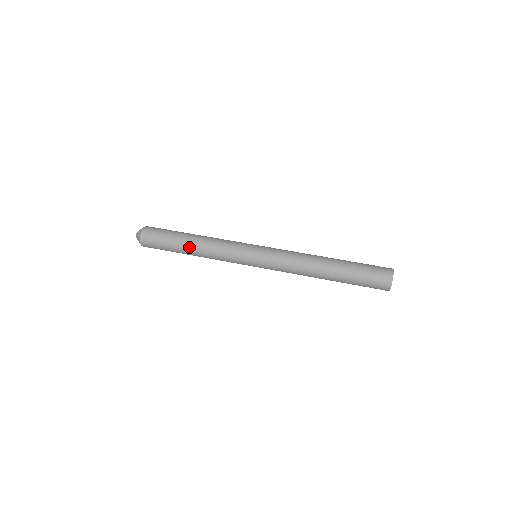
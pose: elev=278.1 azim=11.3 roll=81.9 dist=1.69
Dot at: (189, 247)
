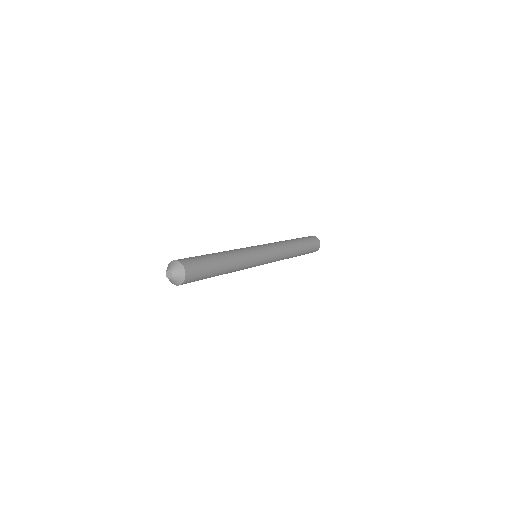
Dot at: occluded
